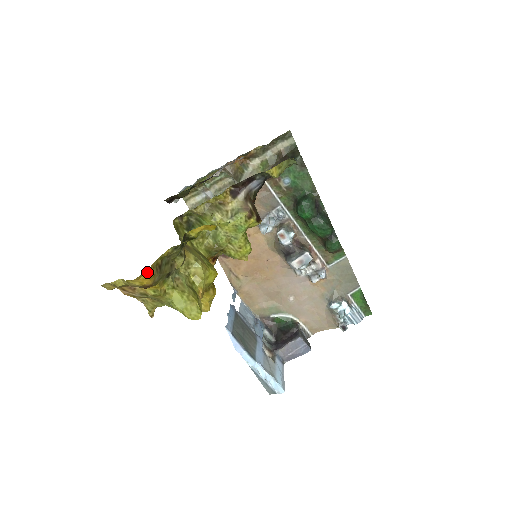
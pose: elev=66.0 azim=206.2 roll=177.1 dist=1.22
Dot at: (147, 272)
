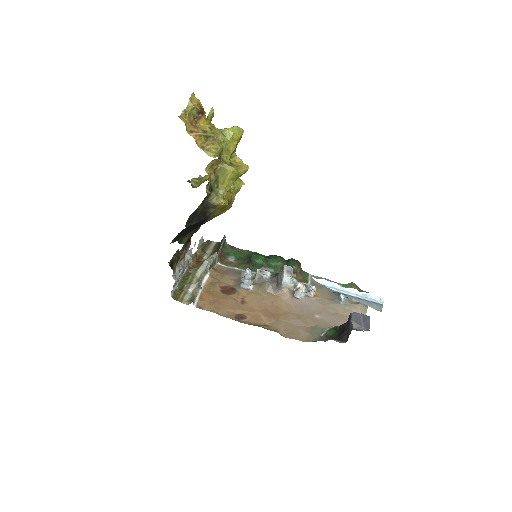
Dot at: (196, 99)
